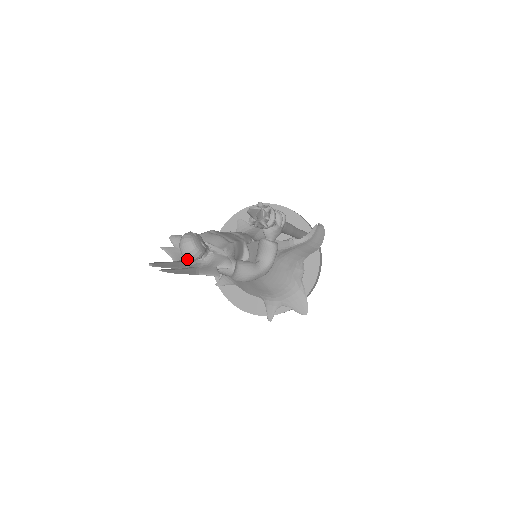
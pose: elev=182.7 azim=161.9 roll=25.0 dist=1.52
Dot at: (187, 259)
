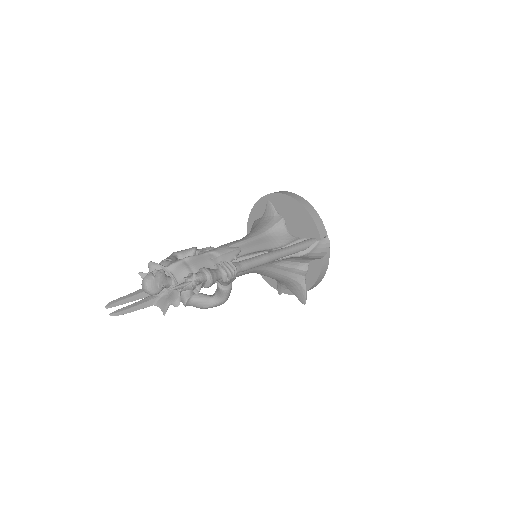
Dot at: occluded
